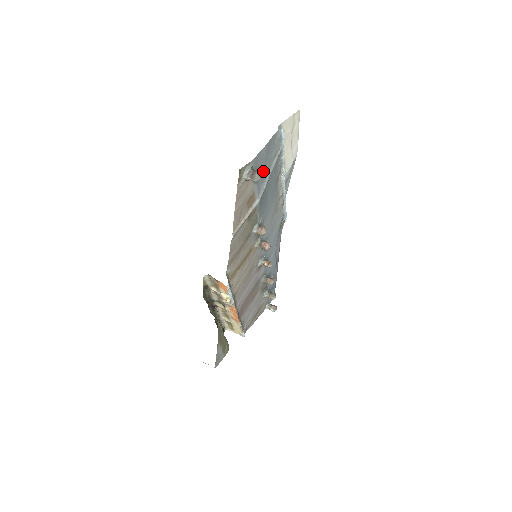
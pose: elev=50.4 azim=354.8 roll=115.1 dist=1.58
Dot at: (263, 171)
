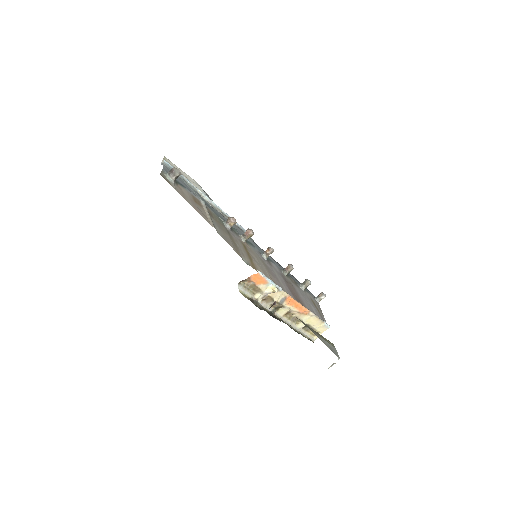
Dot at: occluded
